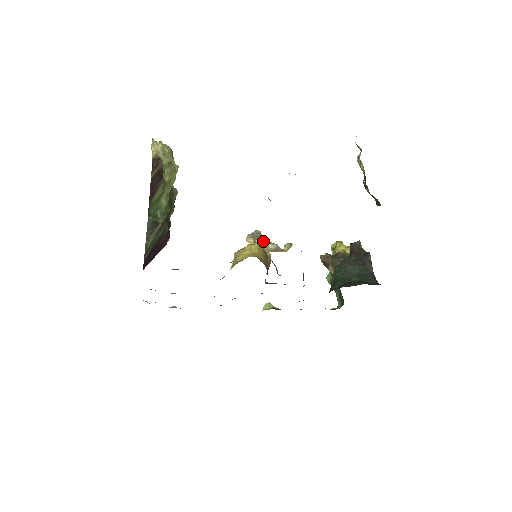
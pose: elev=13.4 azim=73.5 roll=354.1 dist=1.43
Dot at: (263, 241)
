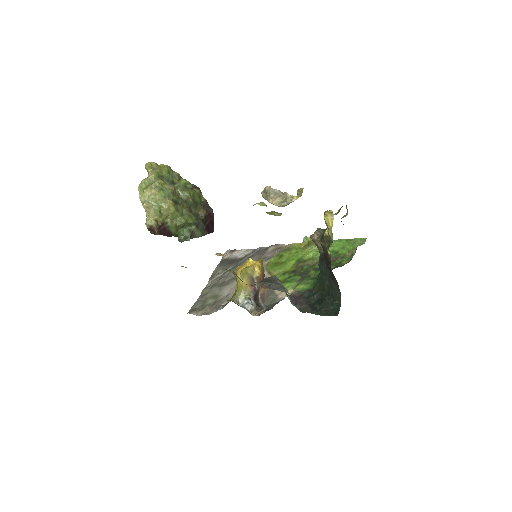
Dot at: (274, 199)
